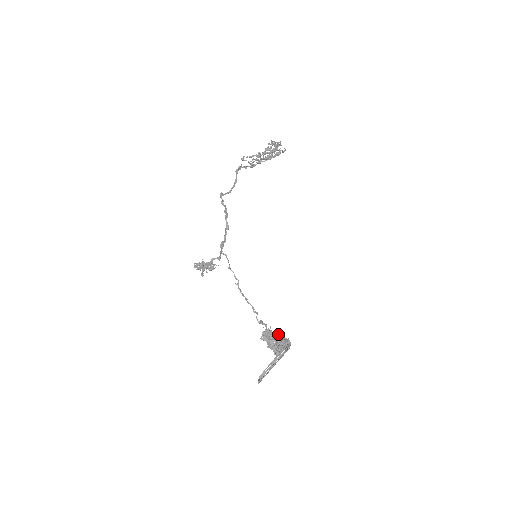
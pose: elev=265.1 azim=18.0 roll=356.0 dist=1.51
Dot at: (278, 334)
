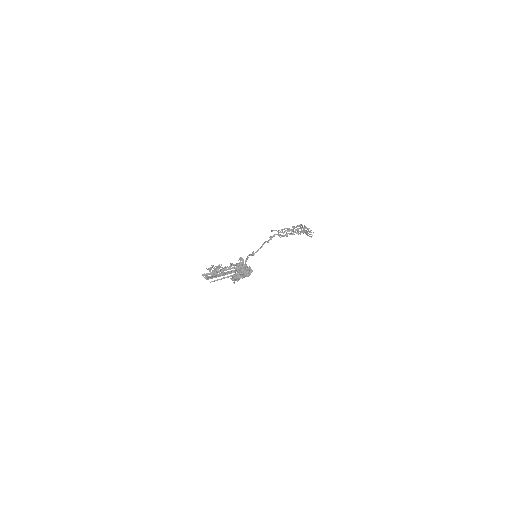
Dot at: occluded
